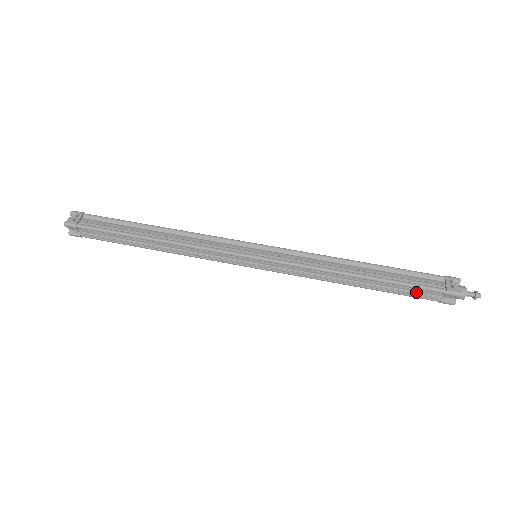
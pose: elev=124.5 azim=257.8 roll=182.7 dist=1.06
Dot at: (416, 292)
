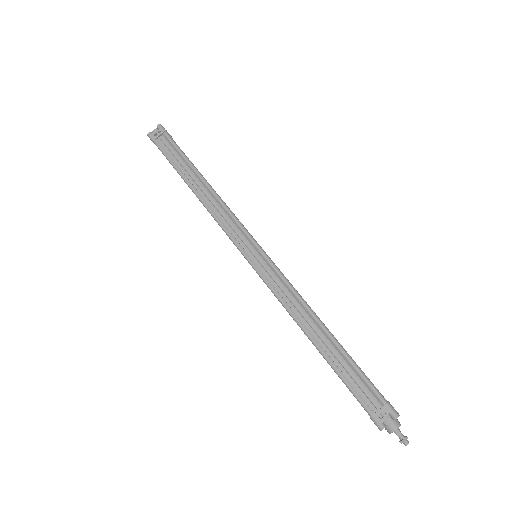
Dot at: occluded
